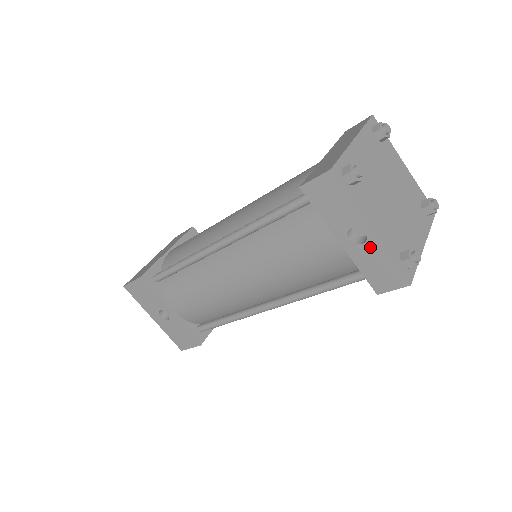
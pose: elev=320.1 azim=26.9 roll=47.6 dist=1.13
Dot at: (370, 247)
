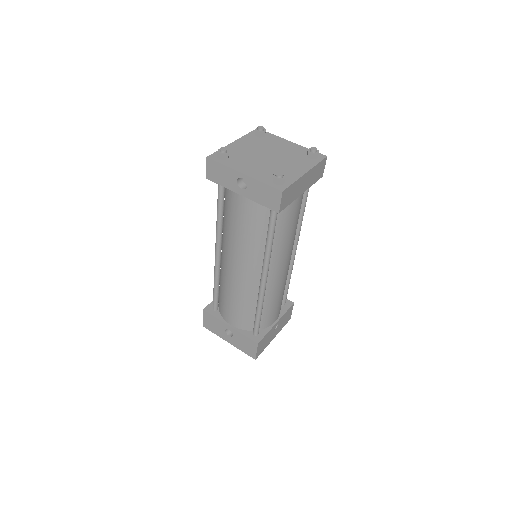
Dot at: (251, 185)
